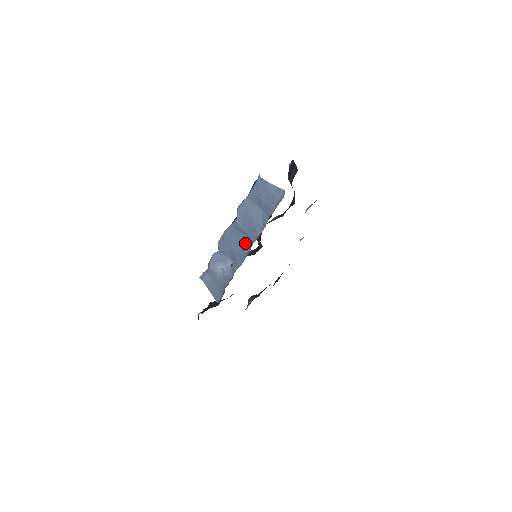
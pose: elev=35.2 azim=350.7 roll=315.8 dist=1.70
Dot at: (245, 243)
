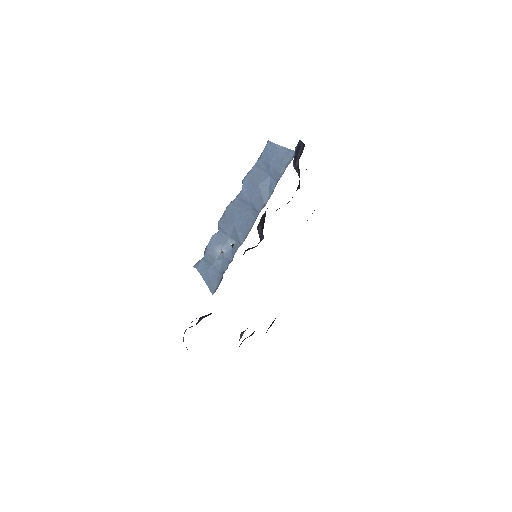
Dot at: (249, 215)
